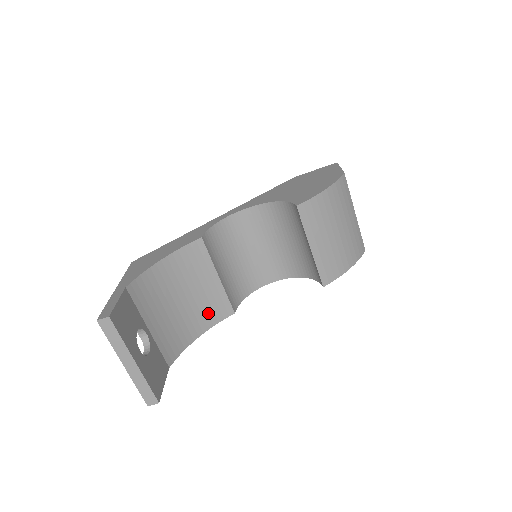
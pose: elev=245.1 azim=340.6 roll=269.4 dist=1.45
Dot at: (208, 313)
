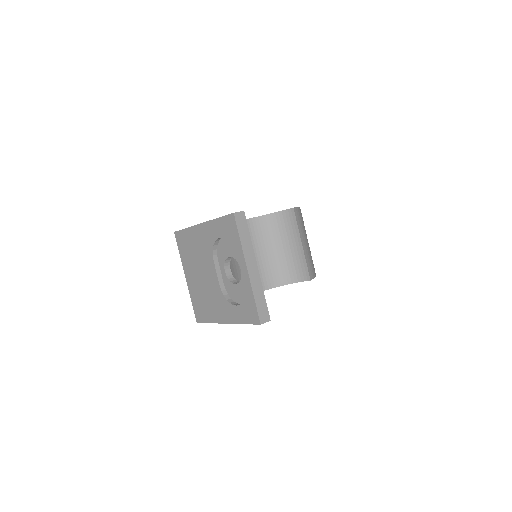
Dot at: occluded
